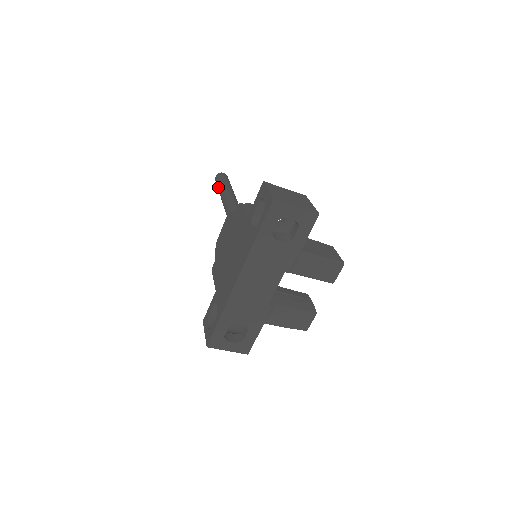
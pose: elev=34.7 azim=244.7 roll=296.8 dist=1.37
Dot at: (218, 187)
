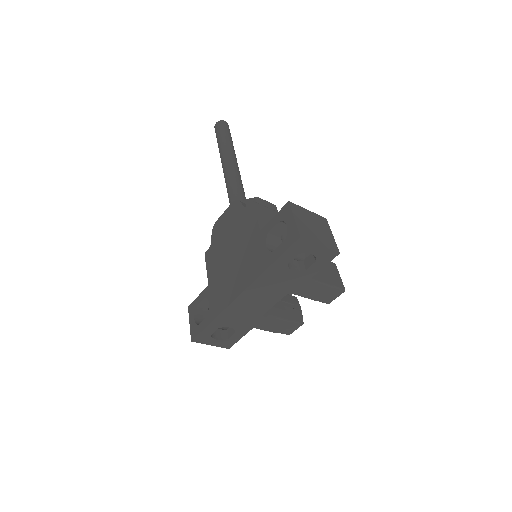
Dot at: (218, 141)
